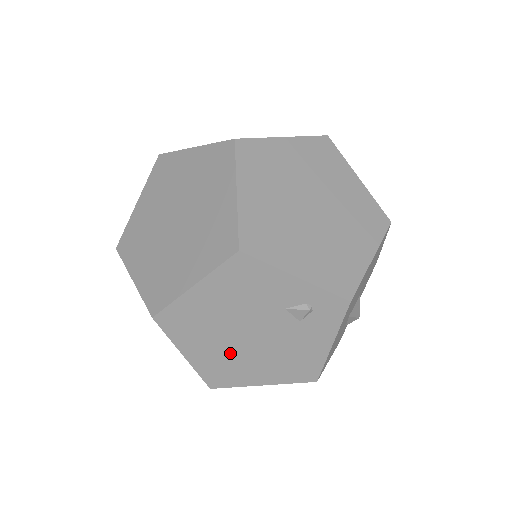
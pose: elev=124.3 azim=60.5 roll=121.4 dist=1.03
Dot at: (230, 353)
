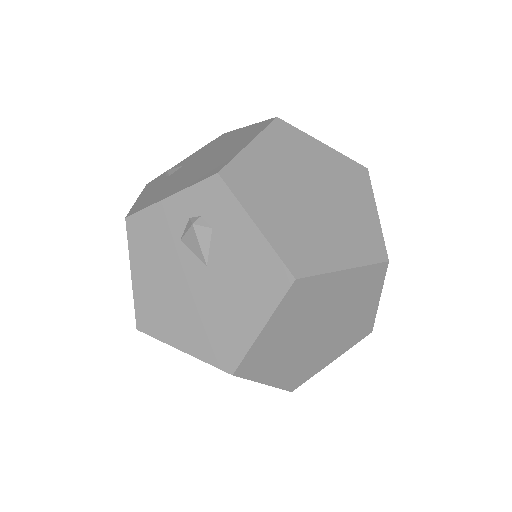
Dot at: occluded
